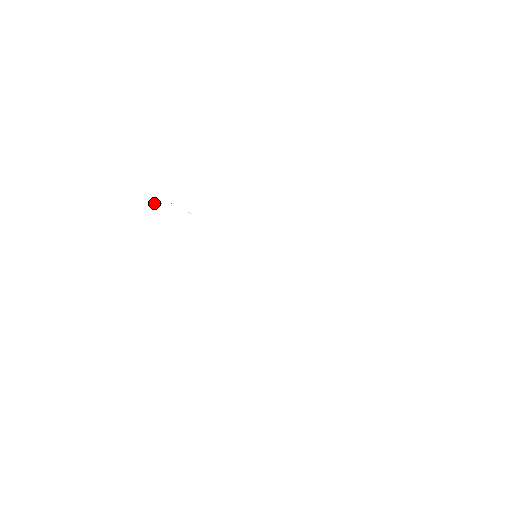
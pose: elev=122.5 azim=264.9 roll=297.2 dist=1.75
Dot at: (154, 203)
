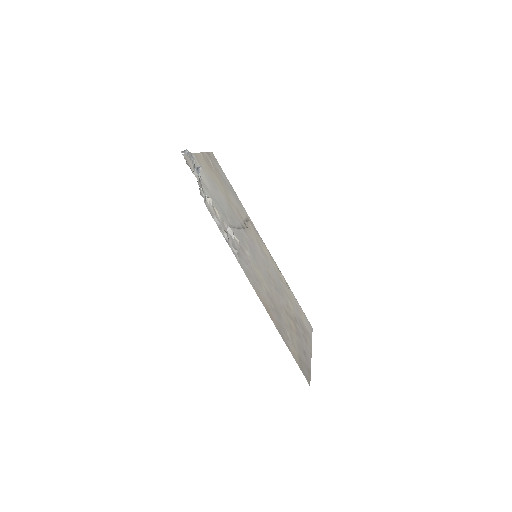
Dot at: occluded
